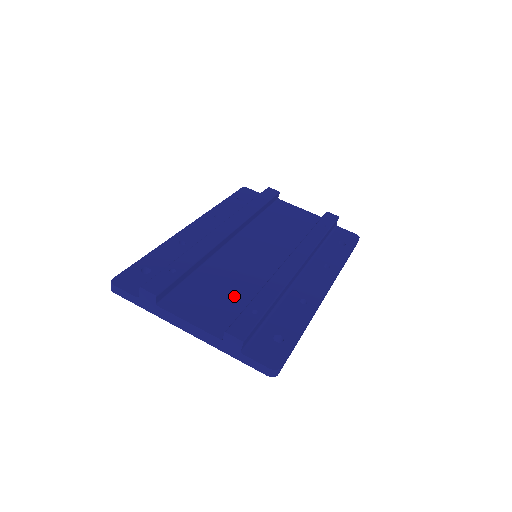
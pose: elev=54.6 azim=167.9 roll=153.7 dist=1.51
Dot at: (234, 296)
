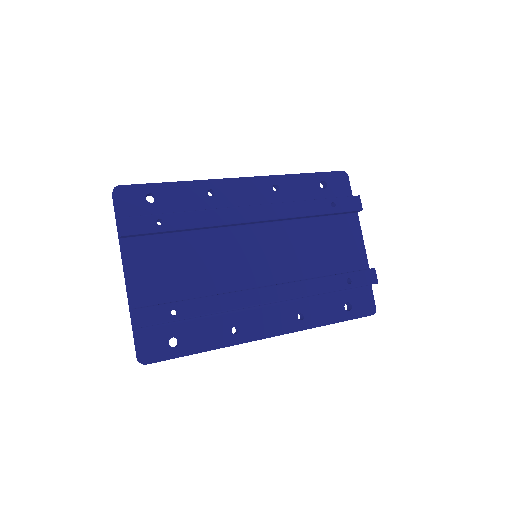
Dot at: (186, 280)
